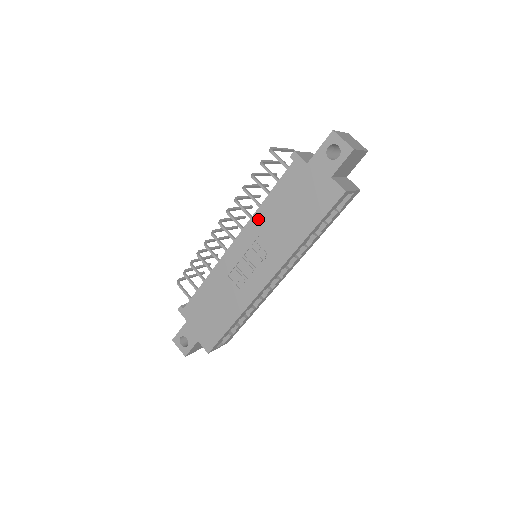
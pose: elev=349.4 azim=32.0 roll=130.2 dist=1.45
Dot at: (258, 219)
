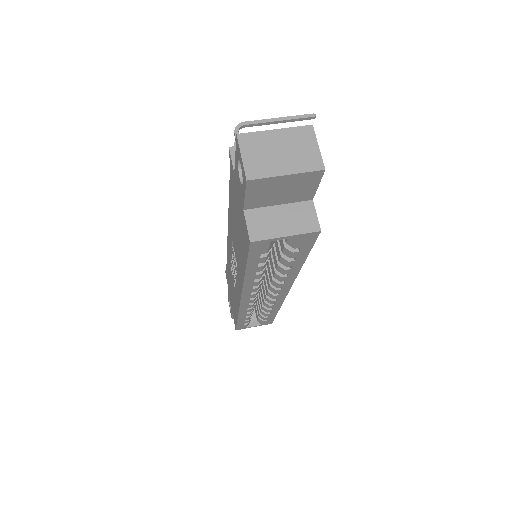
Dot at: (230, 220)
